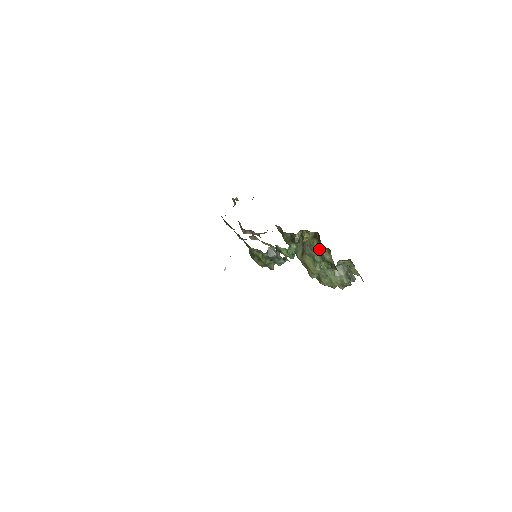
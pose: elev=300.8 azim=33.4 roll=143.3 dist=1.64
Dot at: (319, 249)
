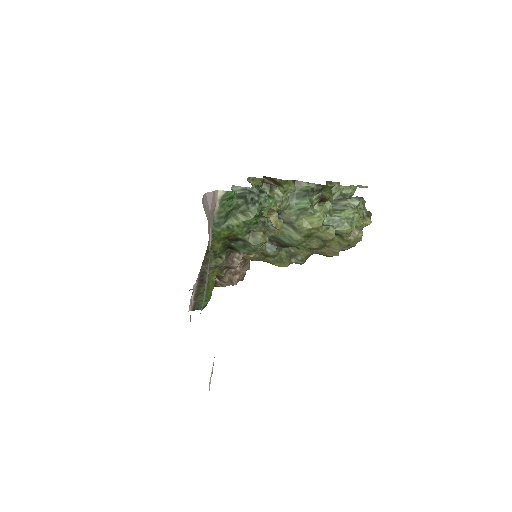
Dot at: (291, 195)
